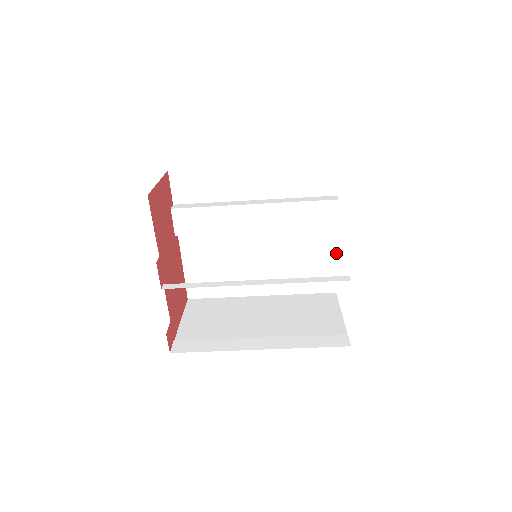
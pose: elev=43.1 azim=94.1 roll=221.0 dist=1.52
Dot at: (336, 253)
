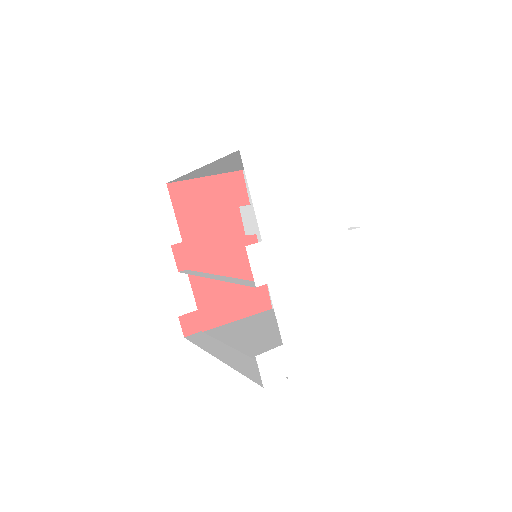
Dot at: (370, 274)
